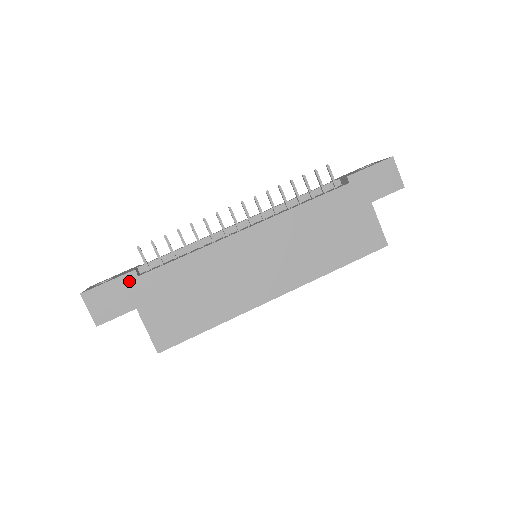
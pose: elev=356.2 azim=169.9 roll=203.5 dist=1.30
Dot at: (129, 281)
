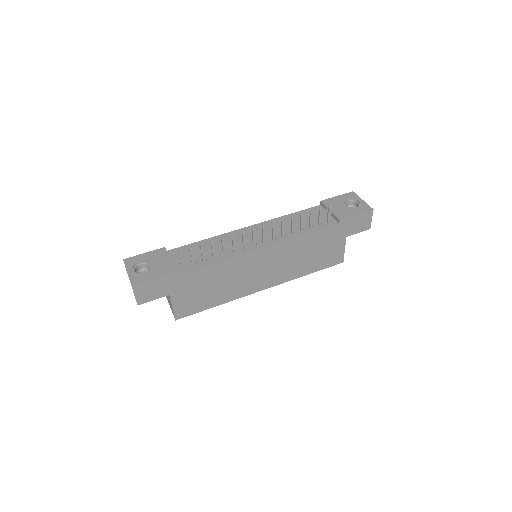
Dot at: (169, 278)
